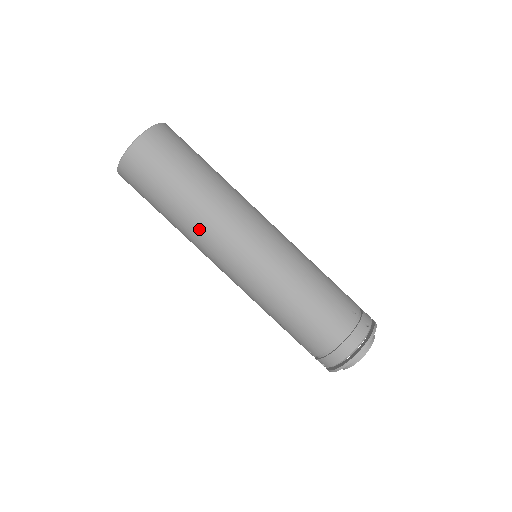
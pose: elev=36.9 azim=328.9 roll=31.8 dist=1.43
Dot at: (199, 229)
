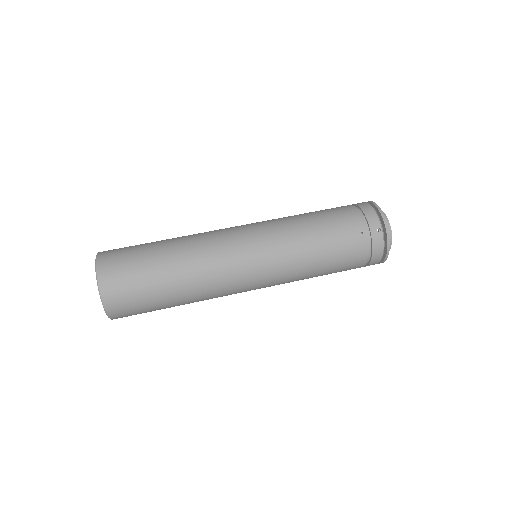
Dot at: occluded
